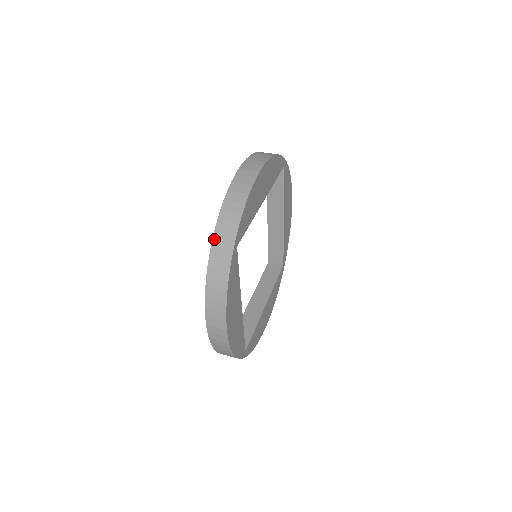
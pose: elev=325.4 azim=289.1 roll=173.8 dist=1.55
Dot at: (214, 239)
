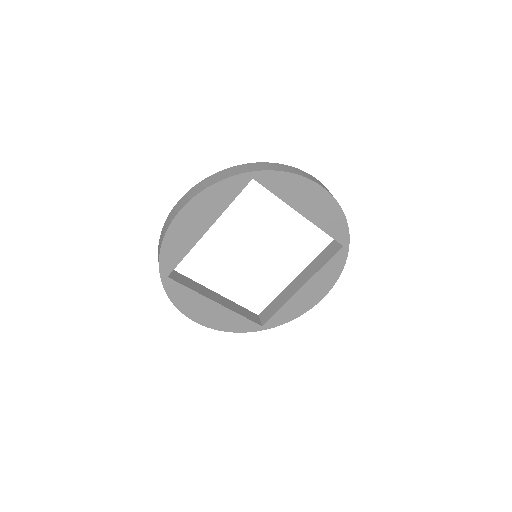
Dot at: (250, 164)
